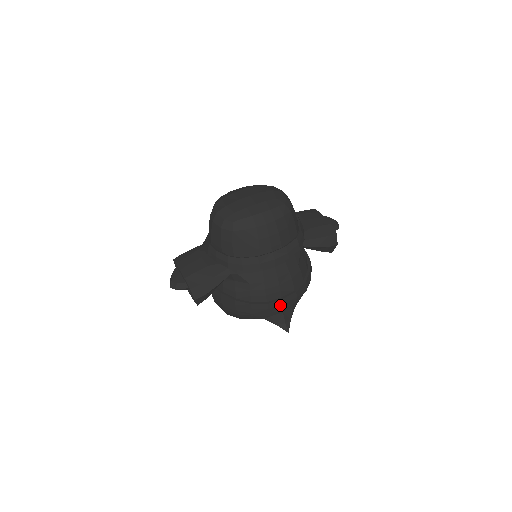
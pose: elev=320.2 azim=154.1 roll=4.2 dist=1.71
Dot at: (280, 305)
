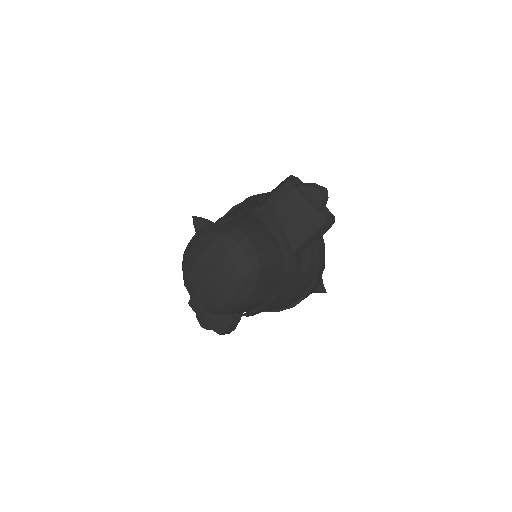
Dot at: occluded
